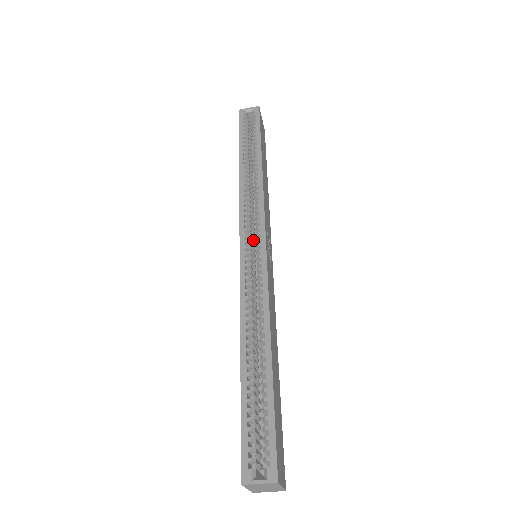
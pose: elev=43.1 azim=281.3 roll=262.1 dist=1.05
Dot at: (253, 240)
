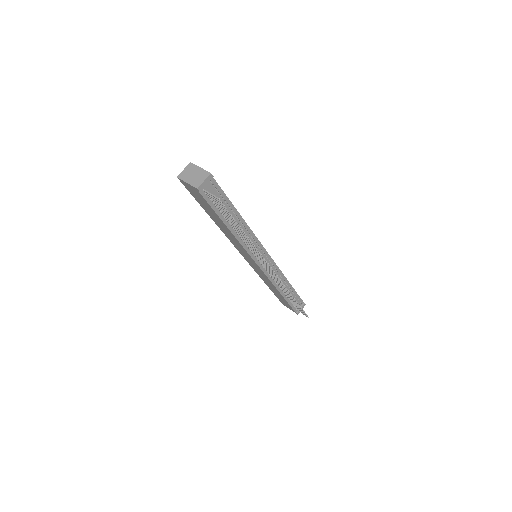
Dot at: occluded
